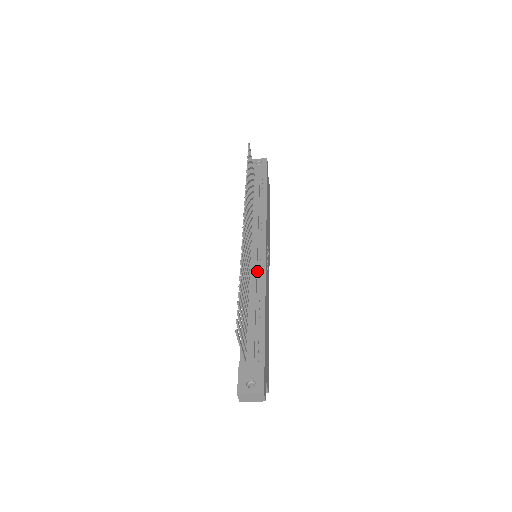
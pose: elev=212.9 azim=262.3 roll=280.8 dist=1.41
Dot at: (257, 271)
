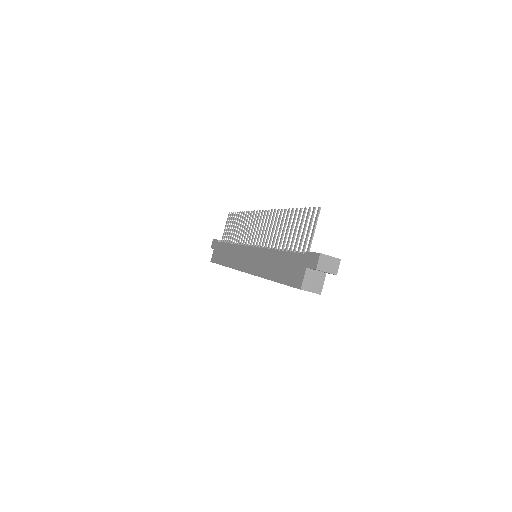
Dot at: occluded
